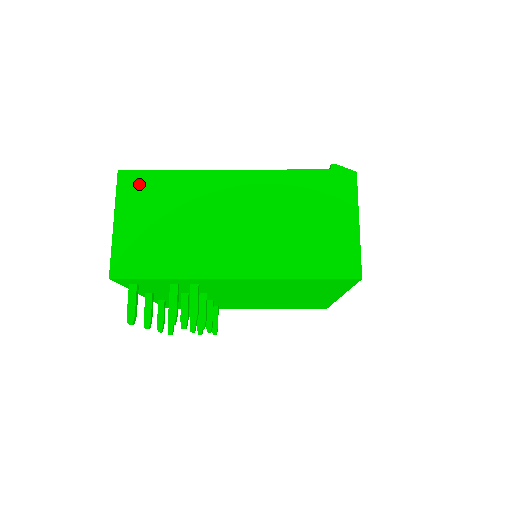
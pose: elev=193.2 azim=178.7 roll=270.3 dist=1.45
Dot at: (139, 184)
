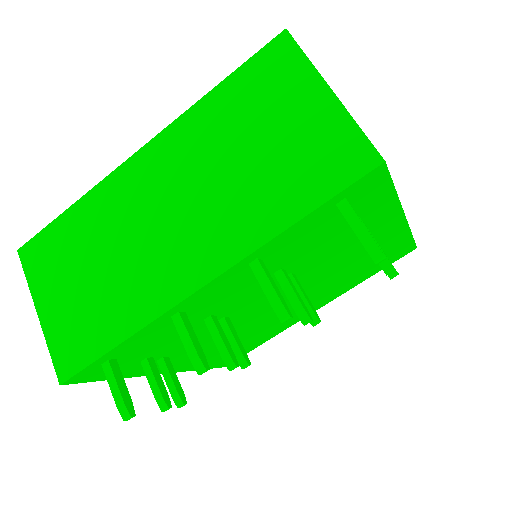
Dot at: occluded
